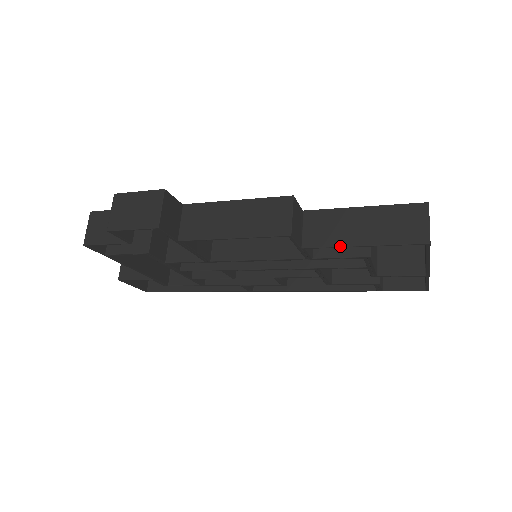
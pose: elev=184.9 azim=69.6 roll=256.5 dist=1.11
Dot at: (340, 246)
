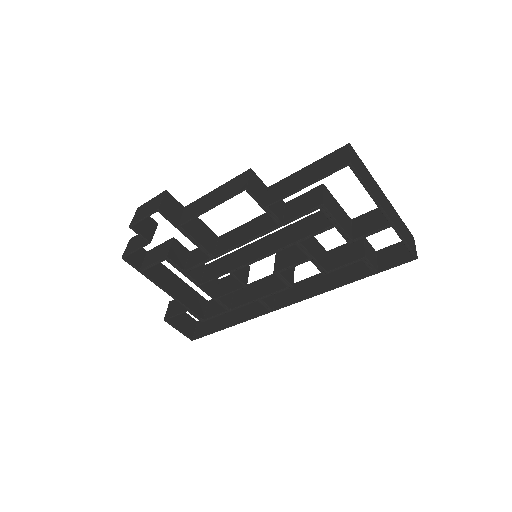
Dot at: (290, 194)
